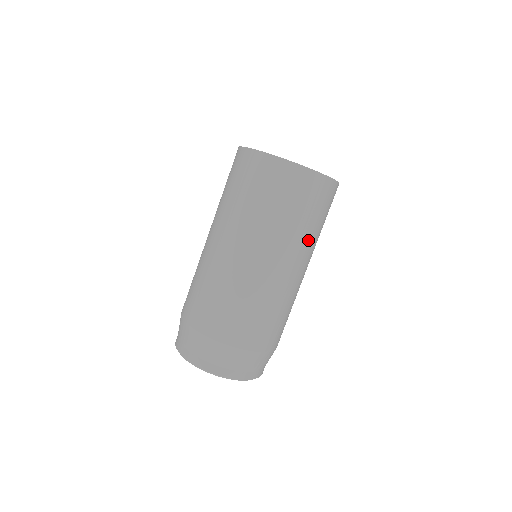
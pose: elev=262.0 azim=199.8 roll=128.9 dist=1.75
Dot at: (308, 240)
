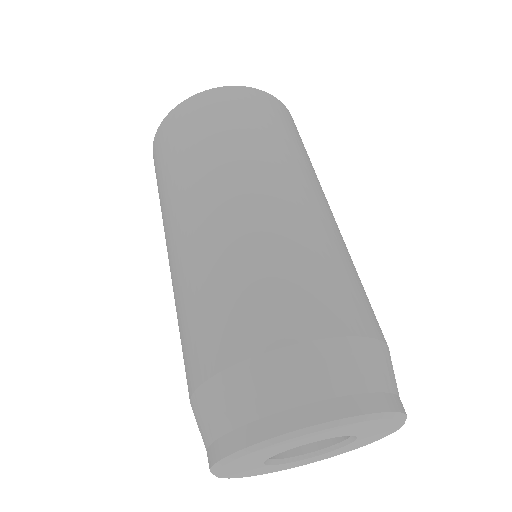
Dot at: (236, 155)
